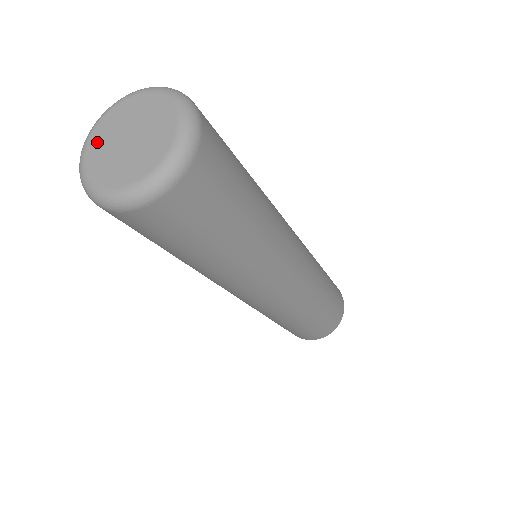
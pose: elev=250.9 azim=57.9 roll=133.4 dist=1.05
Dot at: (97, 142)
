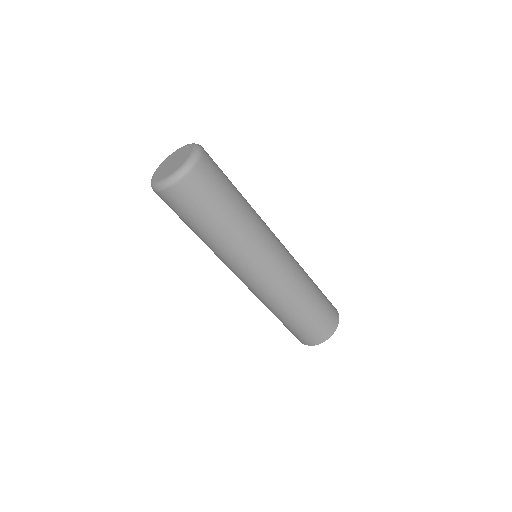
Dot at: (163, 164)
